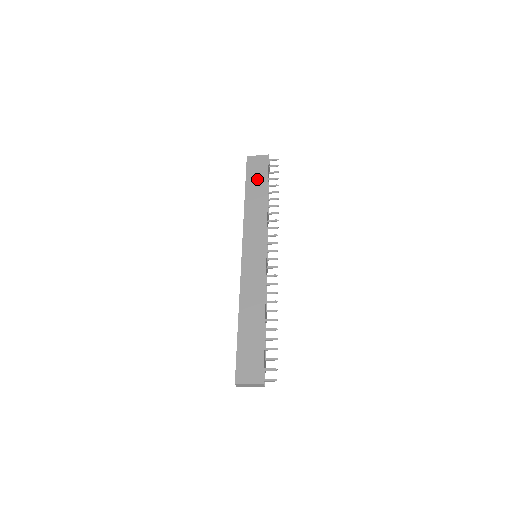
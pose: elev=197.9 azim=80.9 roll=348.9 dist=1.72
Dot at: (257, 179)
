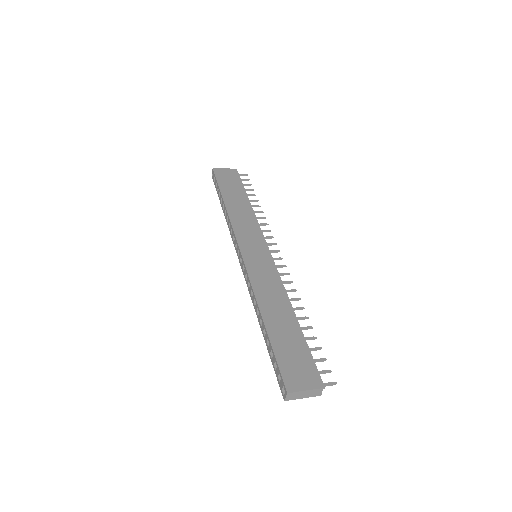
Dot at: (232, 187)
